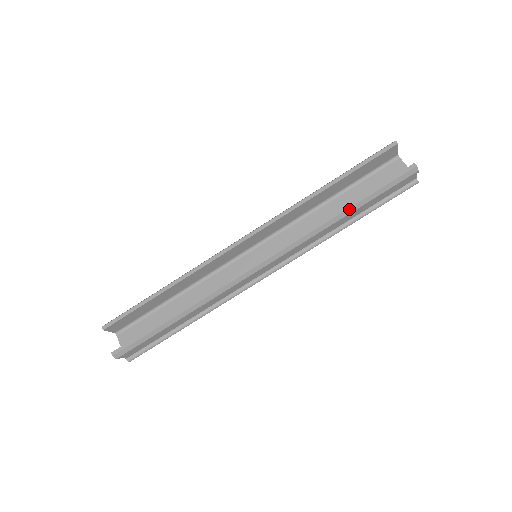
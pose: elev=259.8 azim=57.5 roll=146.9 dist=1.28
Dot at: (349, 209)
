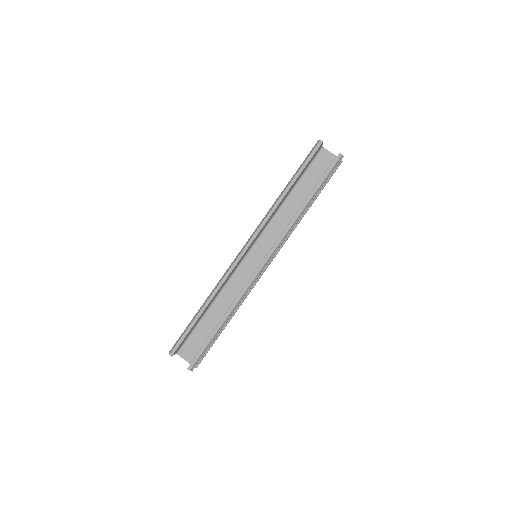
Dot at: (310, 201)
